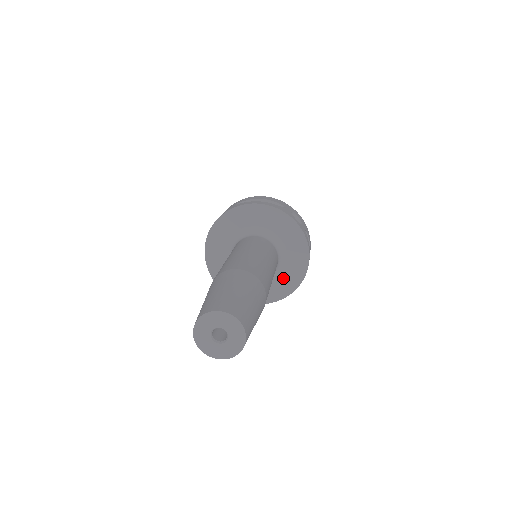
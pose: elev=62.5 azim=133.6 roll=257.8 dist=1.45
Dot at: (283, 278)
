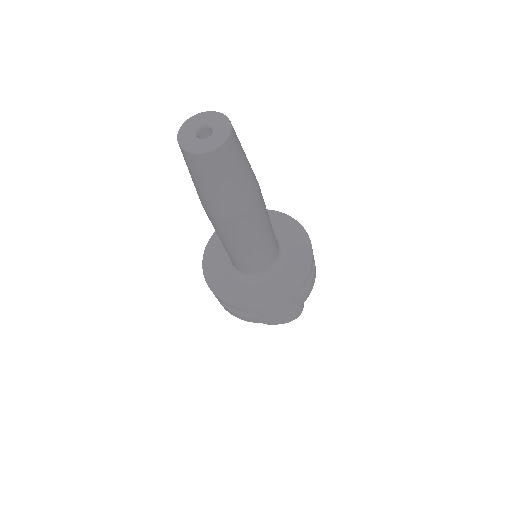
Dot at: (275, 284)
